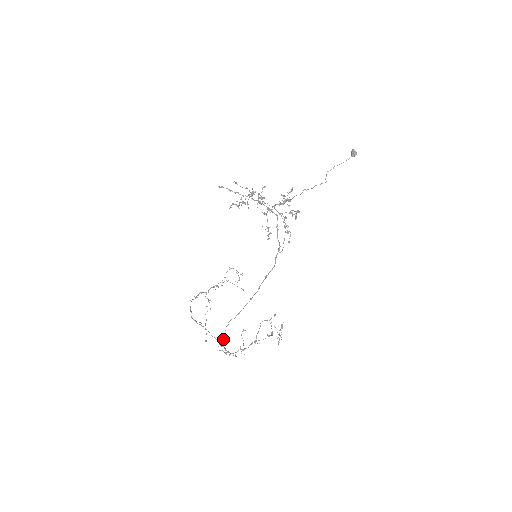
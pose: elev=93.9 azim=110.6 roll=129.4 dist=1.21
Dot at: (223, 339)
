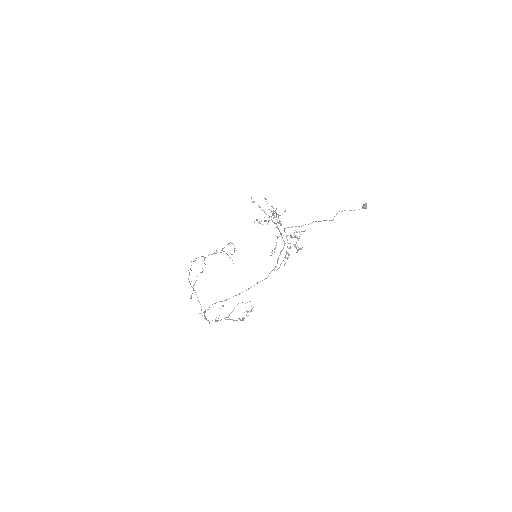
Dot at: occluded
